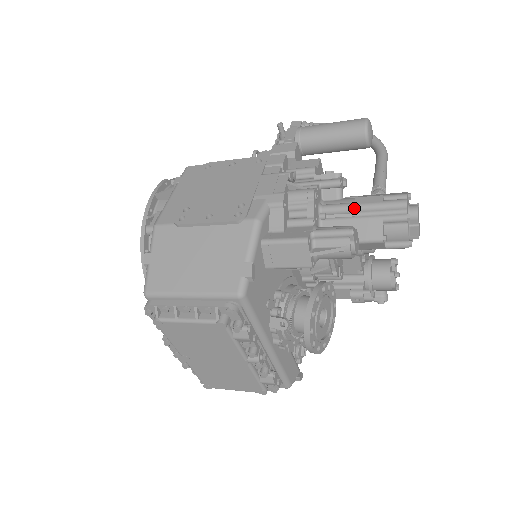
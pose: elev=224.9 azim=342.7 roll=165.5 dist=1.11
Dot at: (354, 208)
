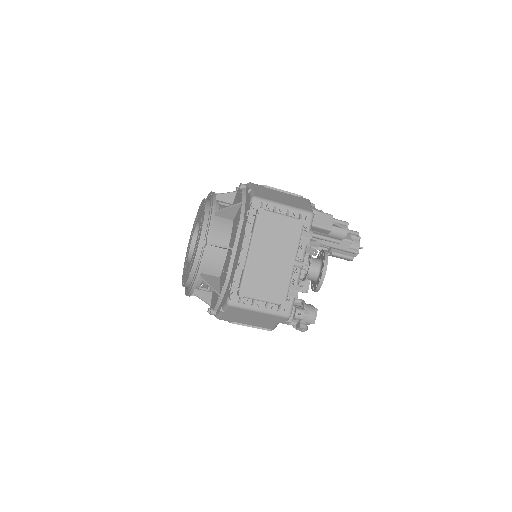
Dot at: occluded
